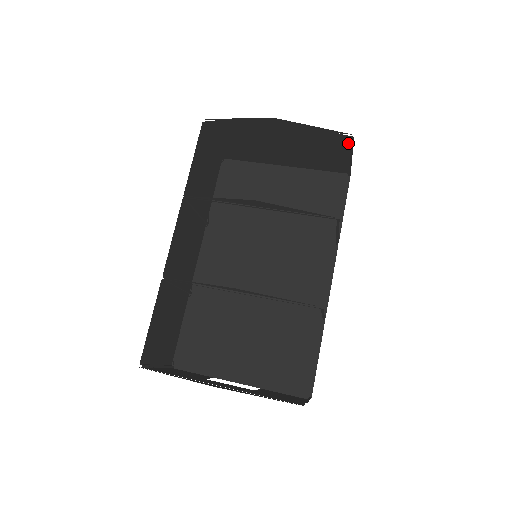
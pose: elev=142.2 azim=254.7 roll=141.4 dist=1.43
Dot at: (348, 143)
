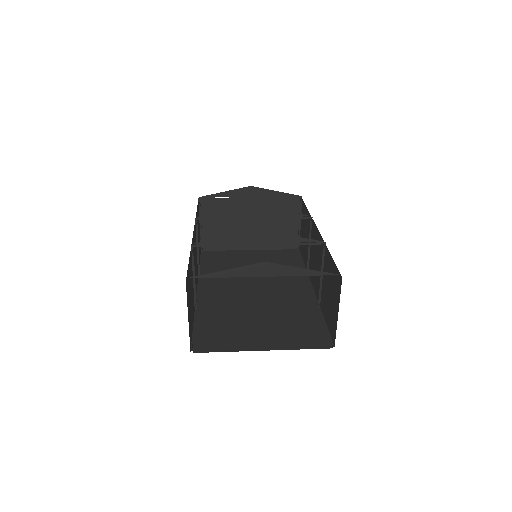
Dot at: (298, 207)
